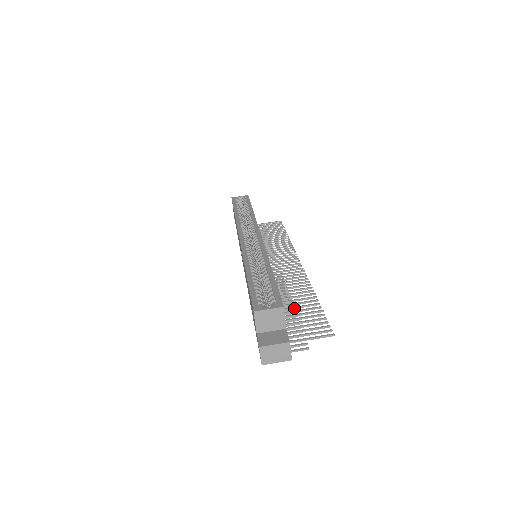
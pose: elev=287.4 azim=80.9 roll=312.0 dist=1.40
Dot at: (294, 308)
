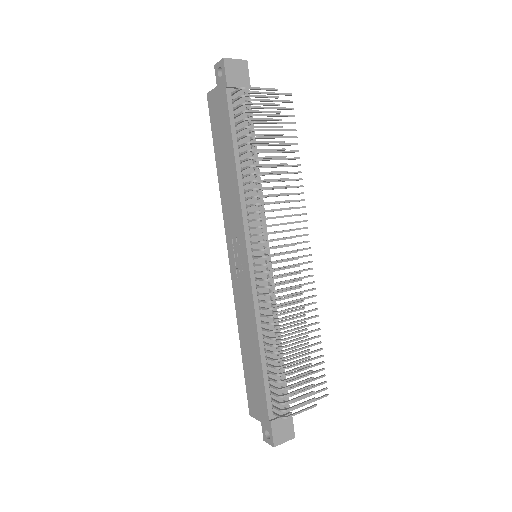
Dot at: (276, 151)
